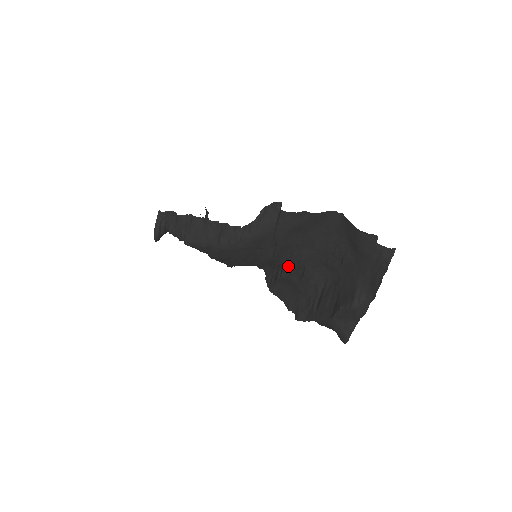
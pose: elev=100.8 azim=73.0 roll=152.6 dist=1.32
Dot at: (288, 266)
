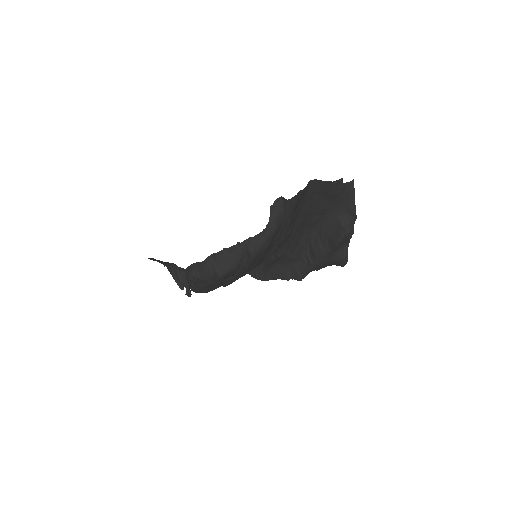
Dot at: (283, 245)
